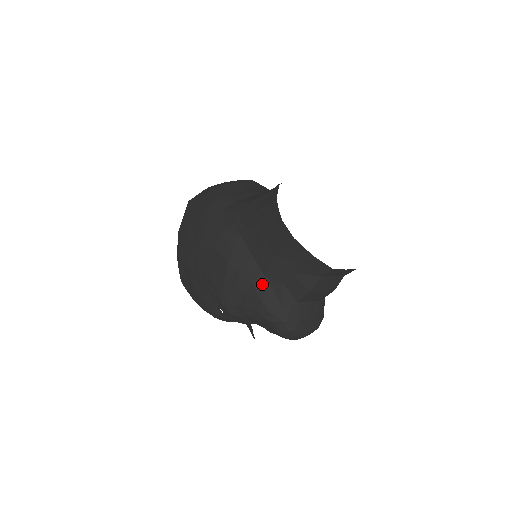
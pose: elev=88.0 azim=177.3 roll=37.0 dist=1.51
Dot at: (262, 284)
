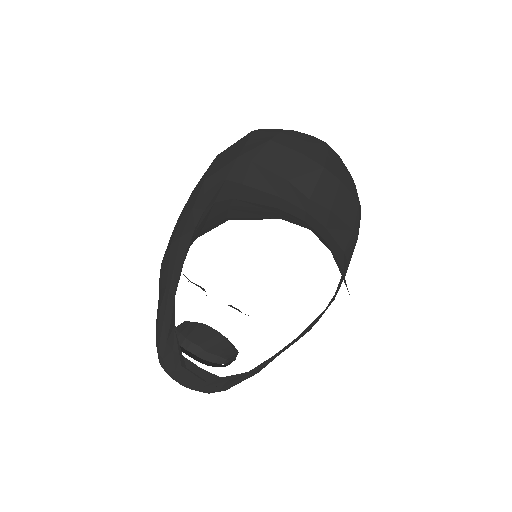
Dot at: (169, 301)
